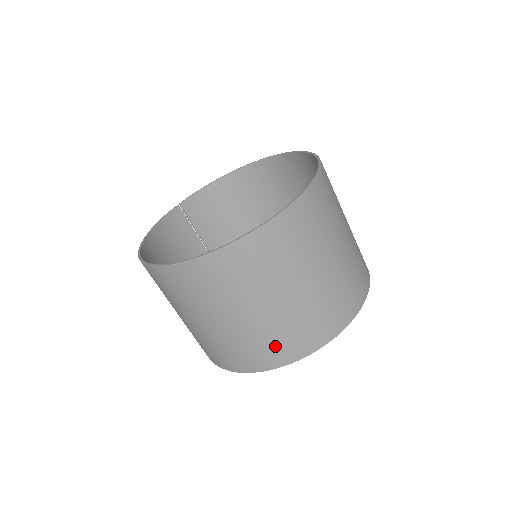
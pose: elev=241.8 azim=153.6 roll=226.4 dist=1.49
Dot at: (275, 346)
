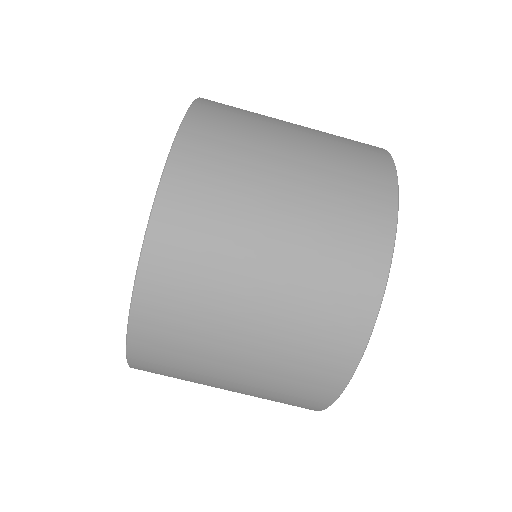
Dot at: (352, 230)
